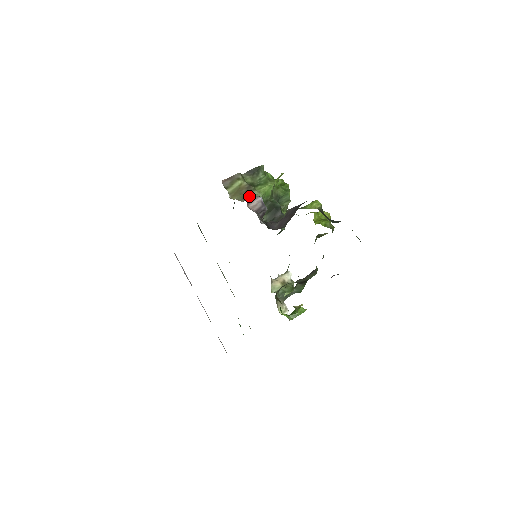
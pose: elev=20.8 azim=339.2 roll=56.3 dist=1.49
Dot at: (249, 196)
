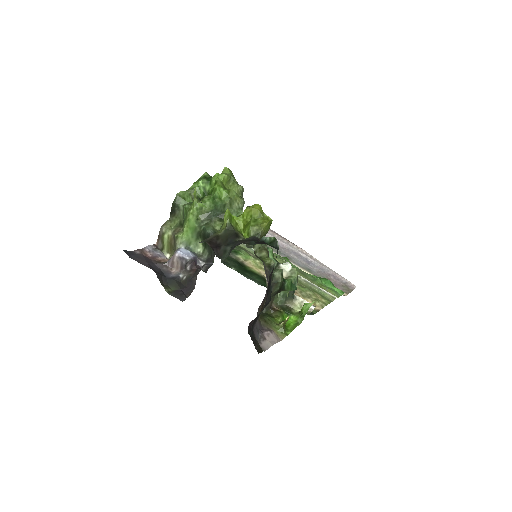
Dot at: (176, 249)
